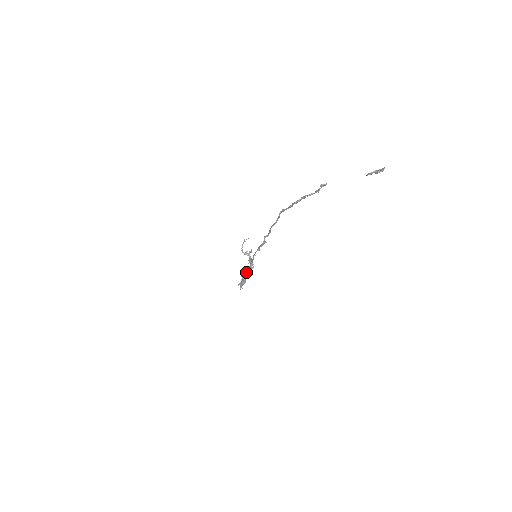
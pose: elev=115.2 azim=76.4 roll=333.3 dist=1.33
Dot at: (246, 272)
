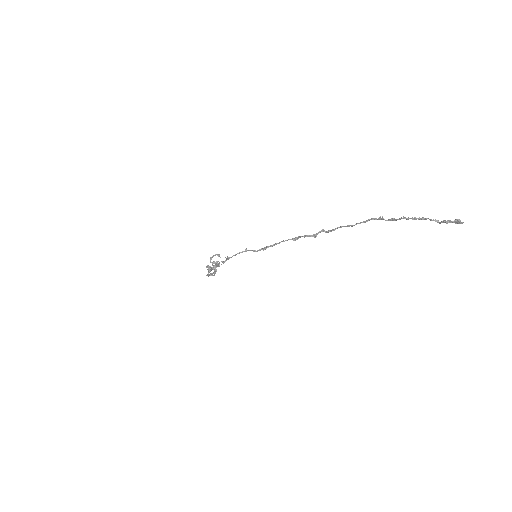
Dot at: occluded
